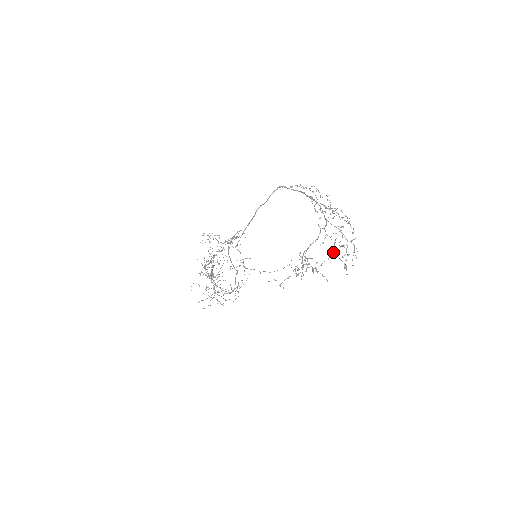
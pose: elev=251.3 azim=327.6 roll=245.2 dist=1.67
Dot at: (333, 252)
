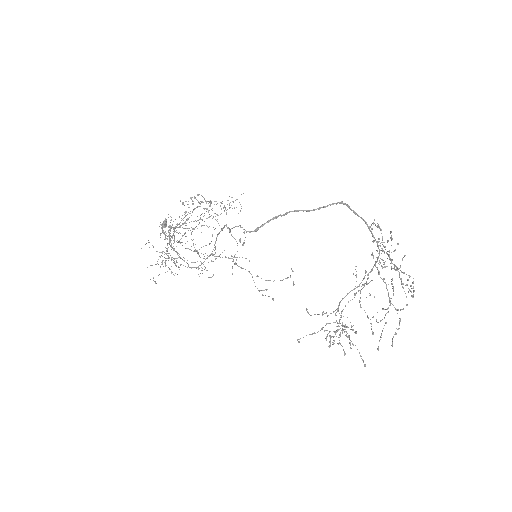
Dot at: occluded
